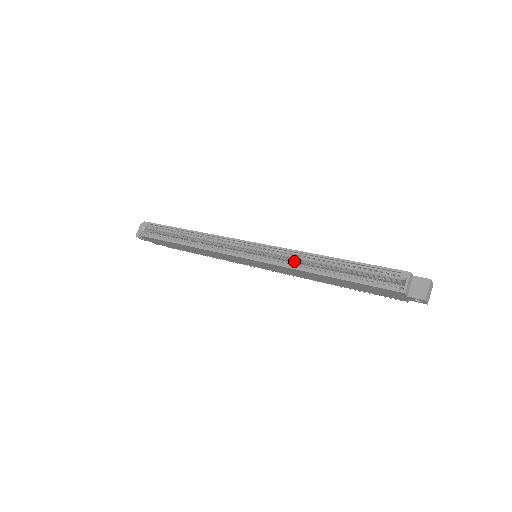
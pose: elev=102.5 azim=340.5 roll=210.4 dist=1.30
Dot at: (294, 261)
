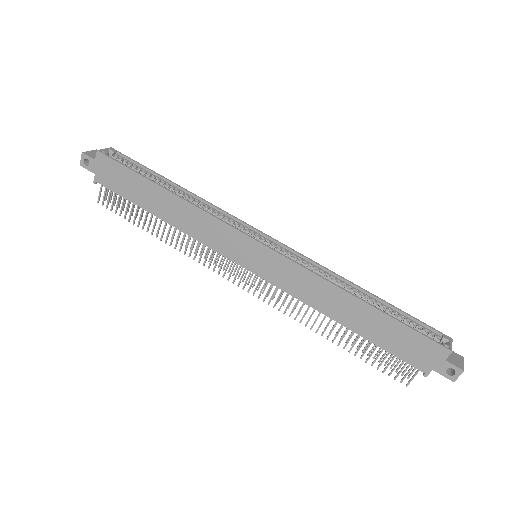
Dot at: occluded
